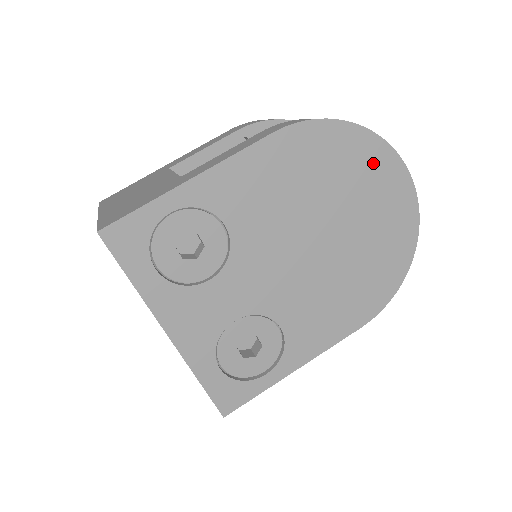
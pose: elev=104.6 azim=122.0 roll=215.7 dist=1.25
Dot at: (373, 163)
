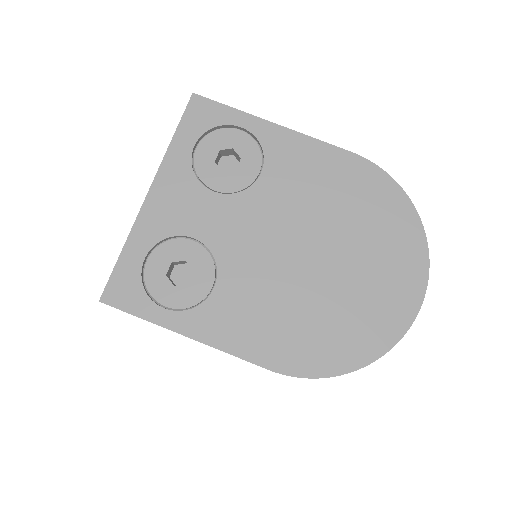
Dot at: (403, 247)
